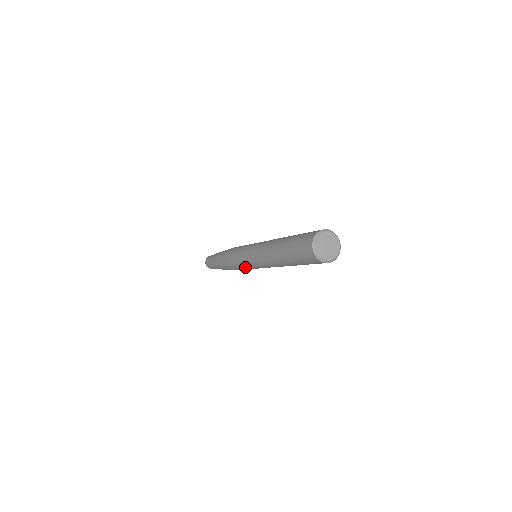
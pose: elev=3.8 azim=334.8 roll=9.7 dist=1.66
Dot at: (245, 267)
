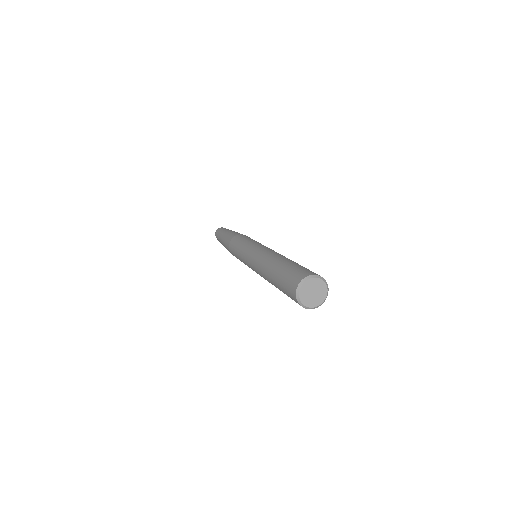
Dot at: occluded
